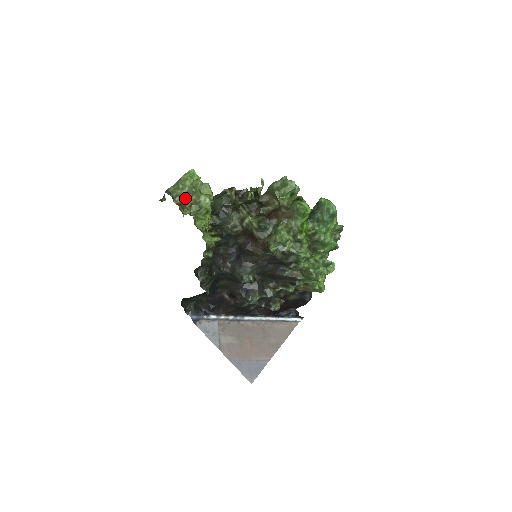
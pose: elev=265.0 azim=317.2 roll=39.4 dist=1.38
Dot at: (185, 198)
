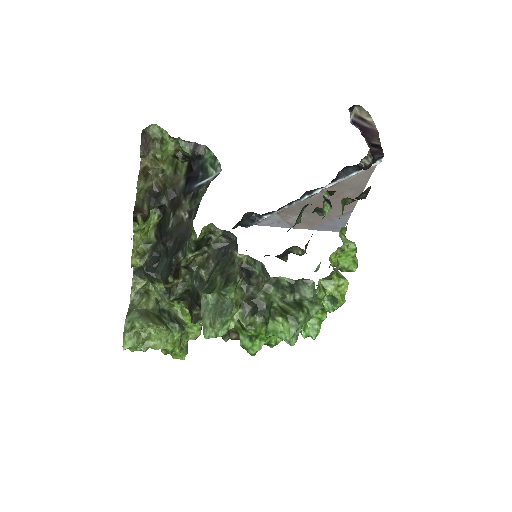
Dot at: occluded
